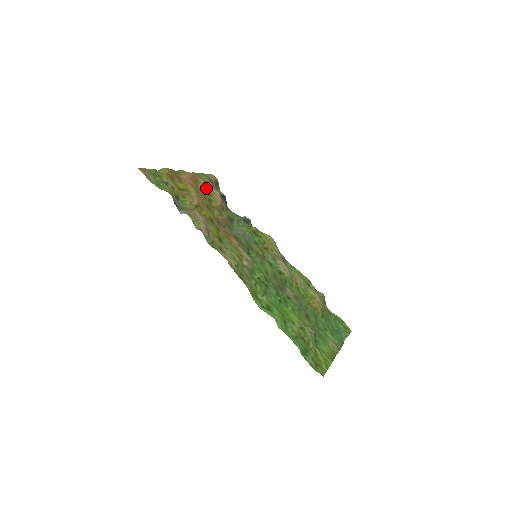
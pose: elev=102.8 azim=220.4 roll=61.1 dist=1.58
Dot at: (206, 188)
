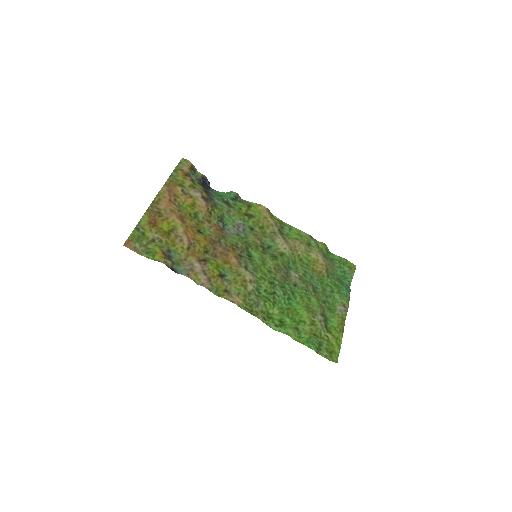
Dot at: (186, 198)
